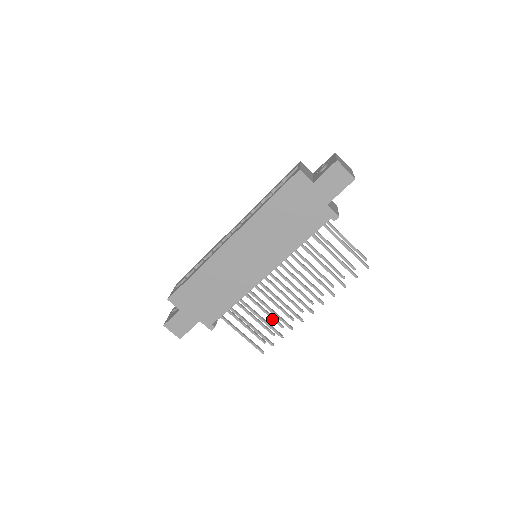
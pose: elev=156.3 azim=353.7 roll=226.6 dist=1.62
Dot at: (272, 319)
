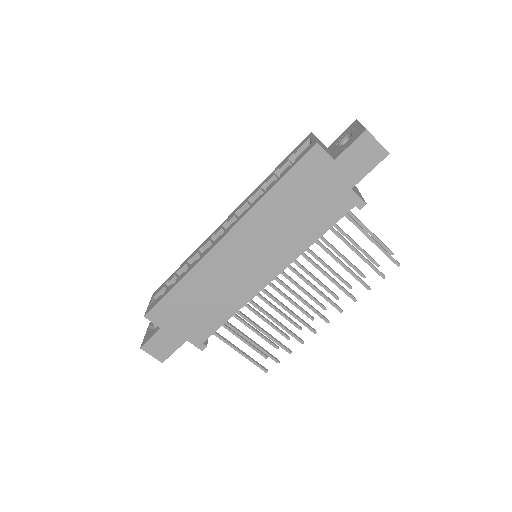
Dot at: occluded
